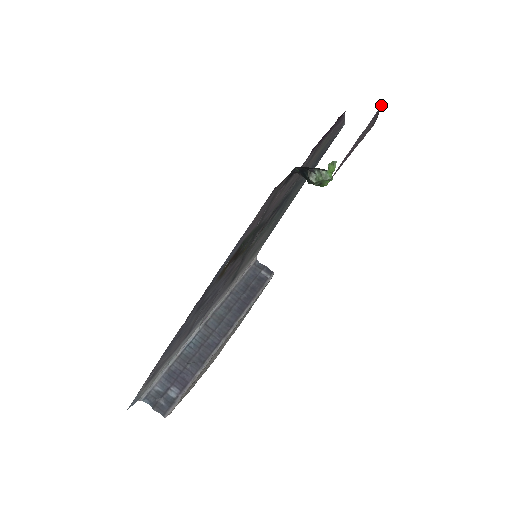
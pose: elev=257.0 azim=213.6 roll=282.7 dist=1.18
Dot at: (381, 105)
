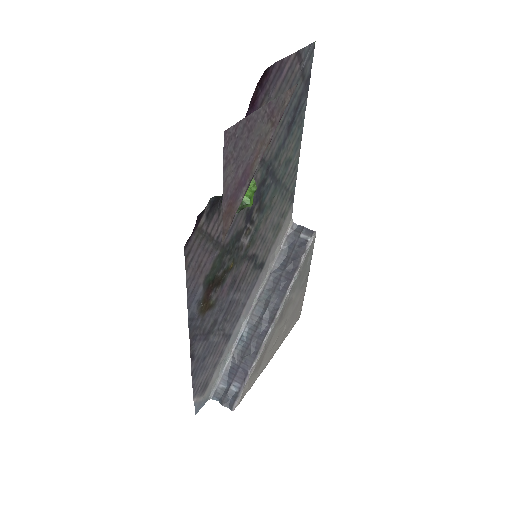
Dot at: occluded
